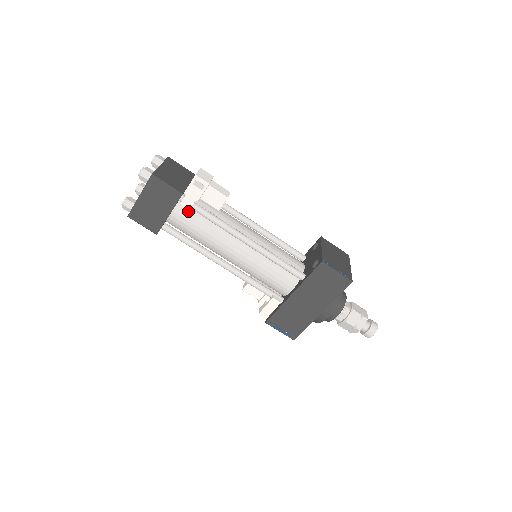
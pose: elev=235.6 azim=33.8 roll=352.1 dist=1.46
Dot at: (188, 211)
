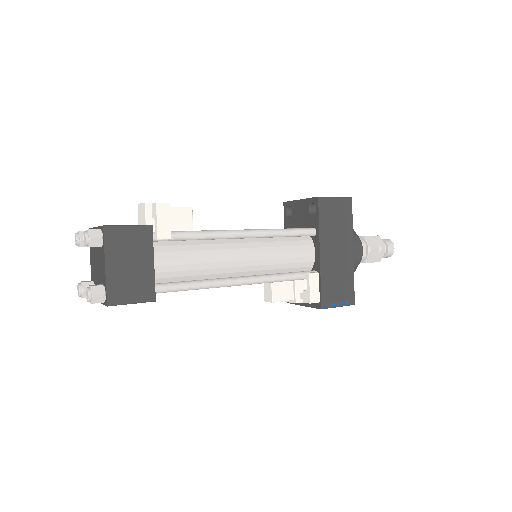
Dot at: (167, 248)
